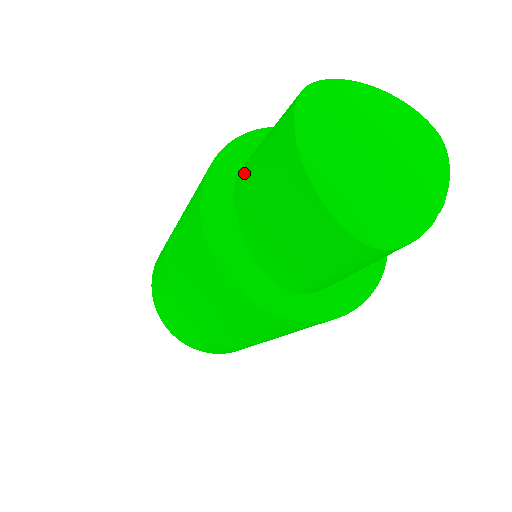
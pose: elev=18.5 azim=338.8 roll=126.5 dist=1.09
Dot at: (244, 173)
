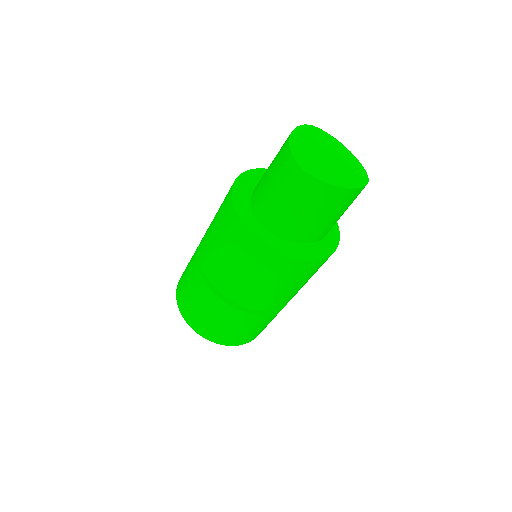
Dot at: occluded
